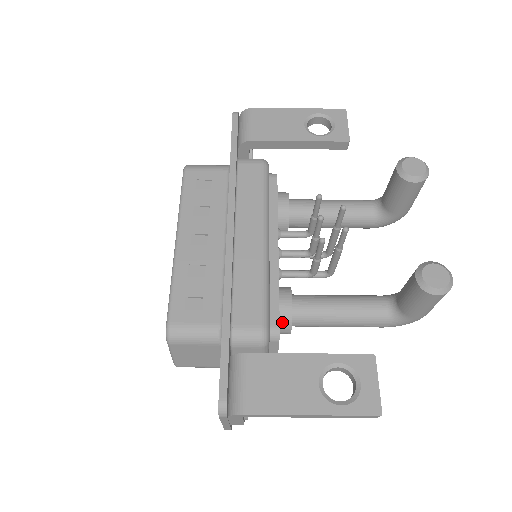
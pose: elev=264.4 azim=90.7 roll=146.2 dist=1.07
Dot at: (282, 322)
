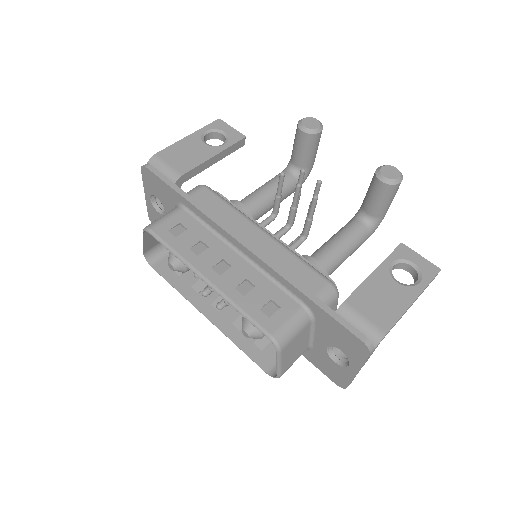
Dot at: occluded
